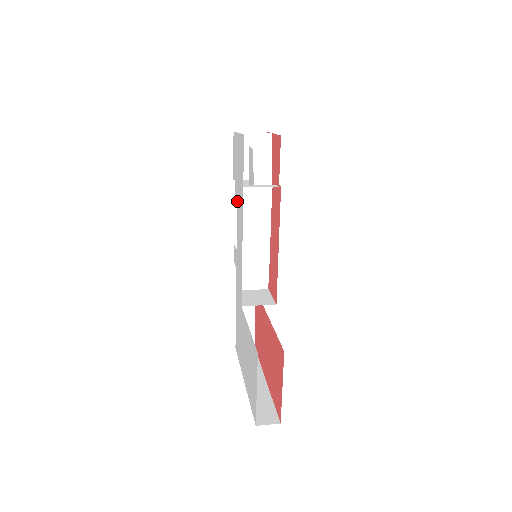
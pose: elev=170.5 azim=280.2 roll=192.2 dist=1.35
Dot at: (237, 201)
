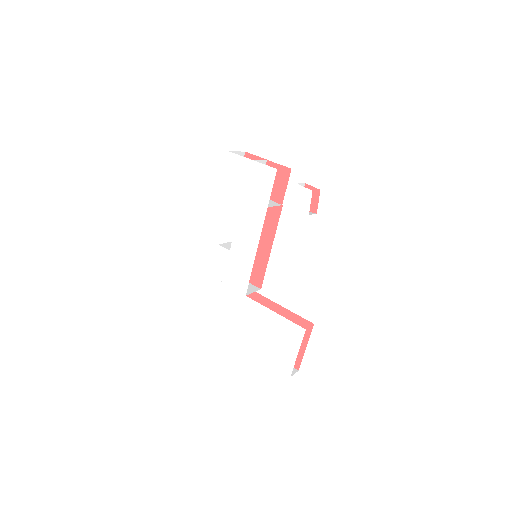
Dot at: (239, 213)
